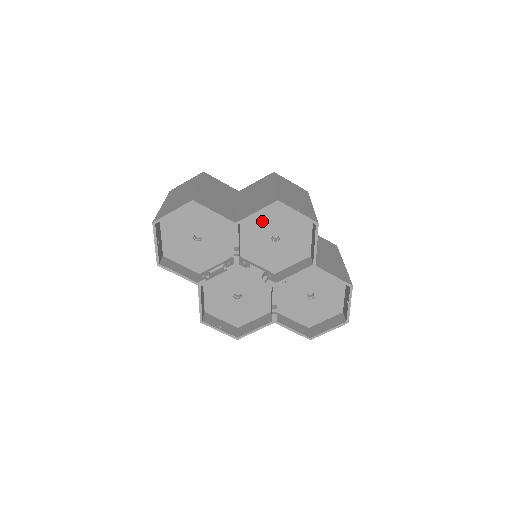
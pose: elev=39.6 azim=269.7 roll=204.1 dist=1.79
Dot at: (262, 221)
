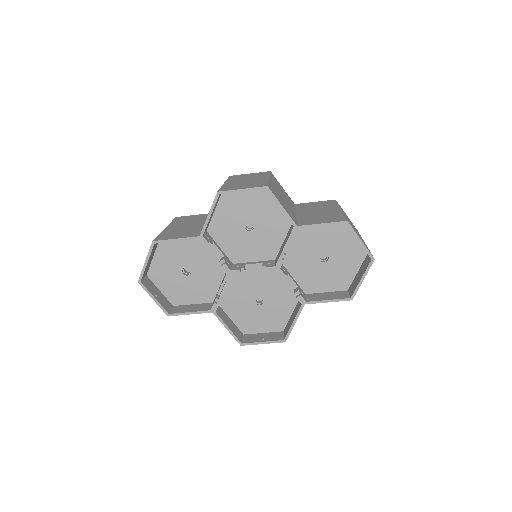
Dot at: (226, 220)
